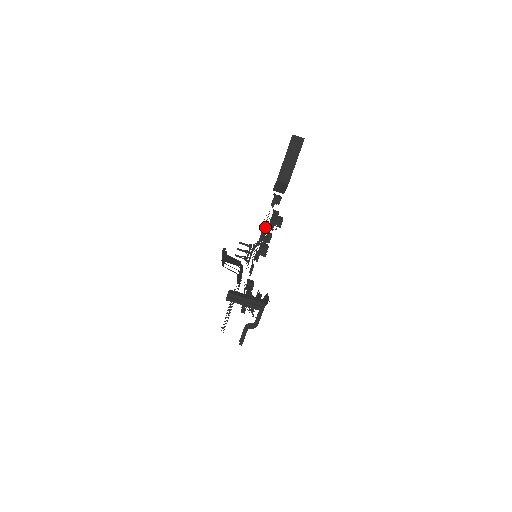
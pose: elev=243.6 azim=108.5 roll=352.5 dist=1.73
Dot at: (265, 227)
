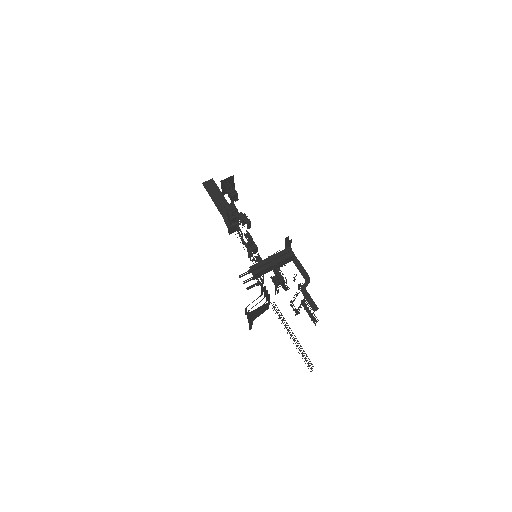
Dot at: (237, 226)
